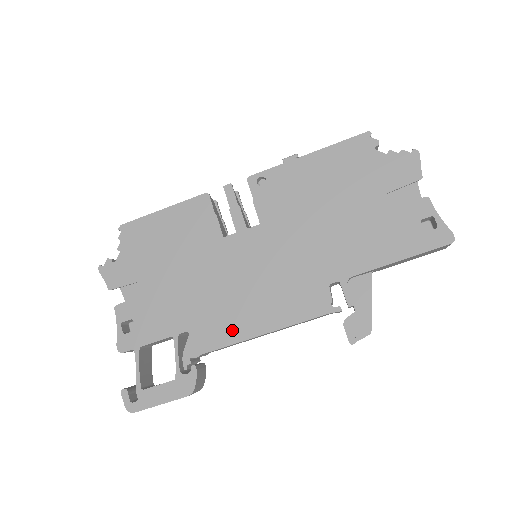
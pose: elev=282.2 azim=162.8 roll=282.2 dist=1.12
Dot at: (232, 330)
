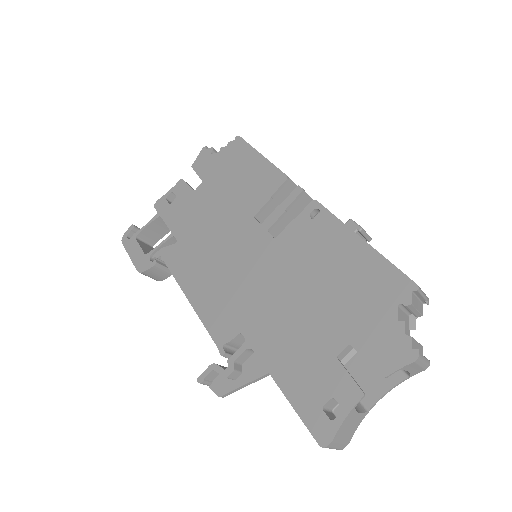
Dot at: (185, 273)
